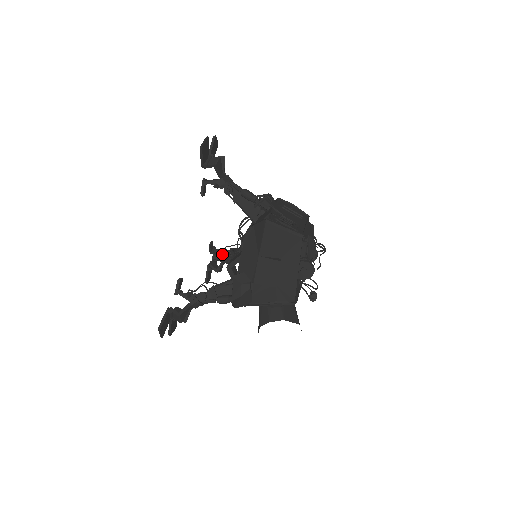
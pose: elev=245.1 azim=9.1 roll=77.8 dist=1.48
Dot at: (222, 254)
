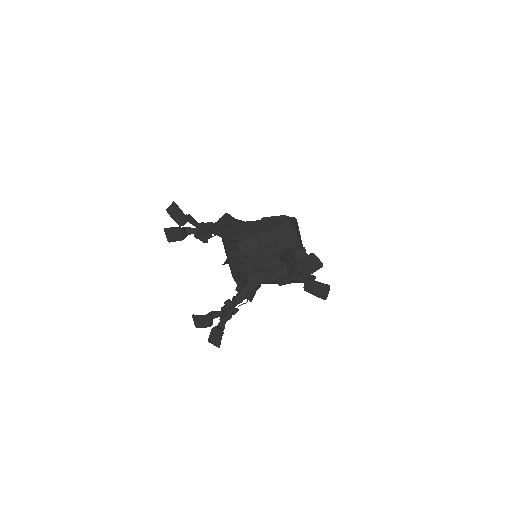
Dot at: occluded
